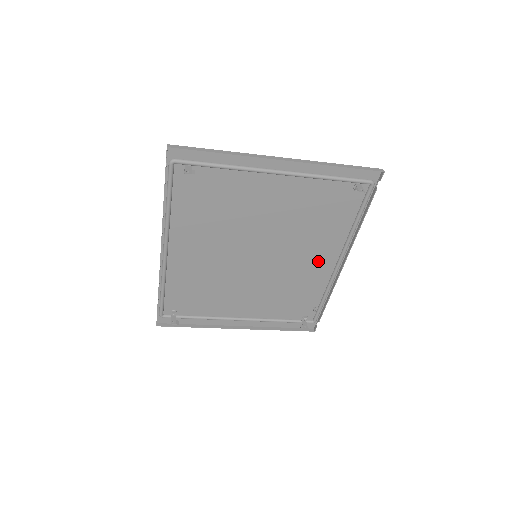
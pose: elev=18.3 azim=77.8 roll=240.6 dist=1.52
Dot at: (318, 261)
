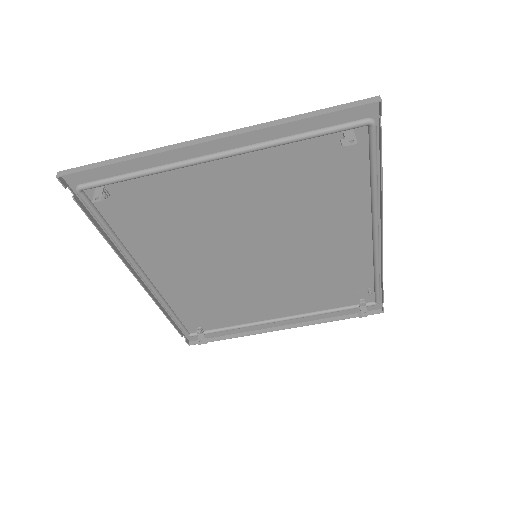
Dot at: (344, 240)
